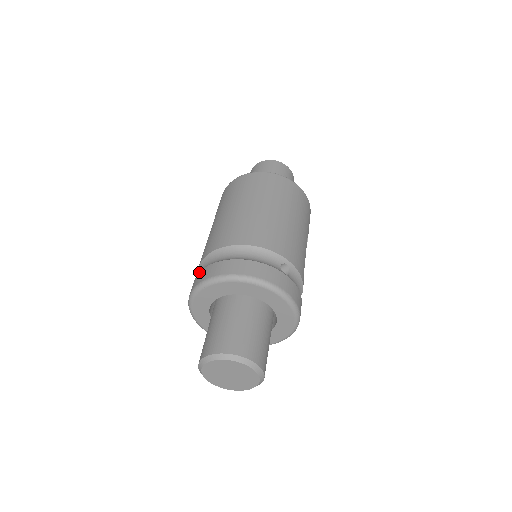
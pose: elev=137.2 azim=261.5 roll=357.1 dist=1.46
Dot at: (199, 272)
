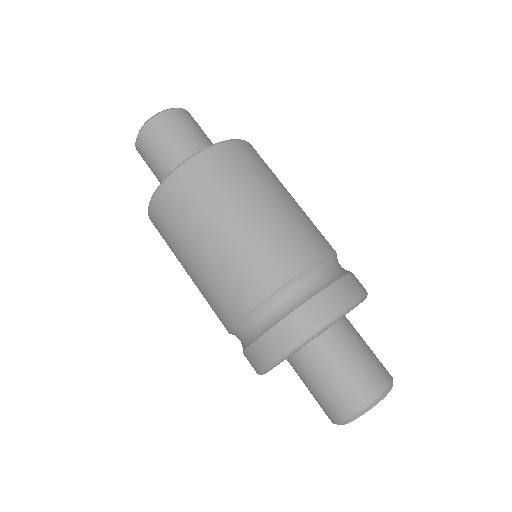
Dot at: (288, 316)
